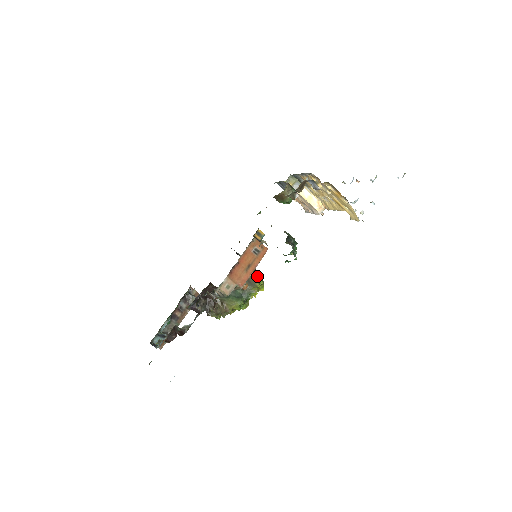
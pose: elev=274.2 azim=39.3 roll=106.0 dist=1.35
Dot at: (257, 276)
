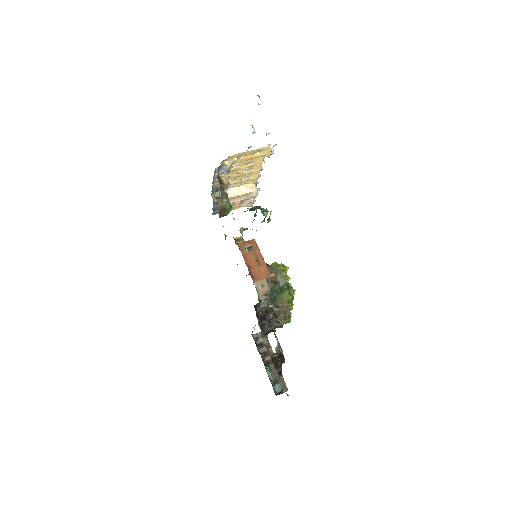
Dot at: (273, 265)
